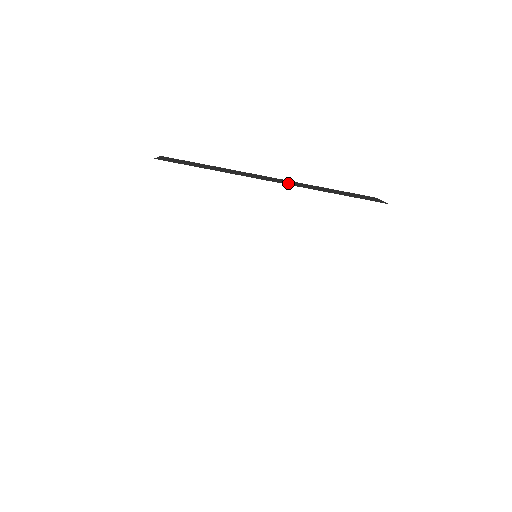
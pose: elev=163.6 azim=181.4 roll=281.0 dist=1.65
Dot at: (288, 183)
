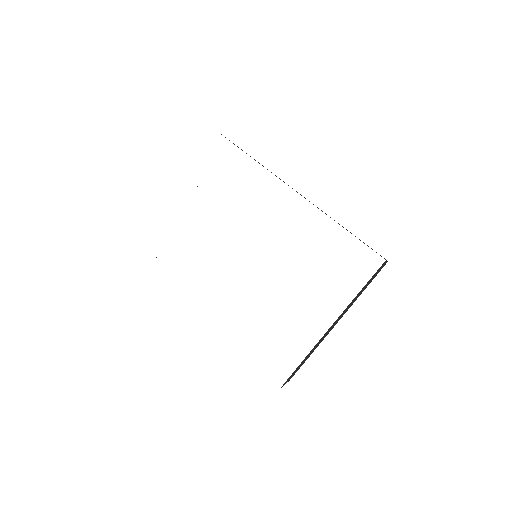
Dot at: (309, 201)
